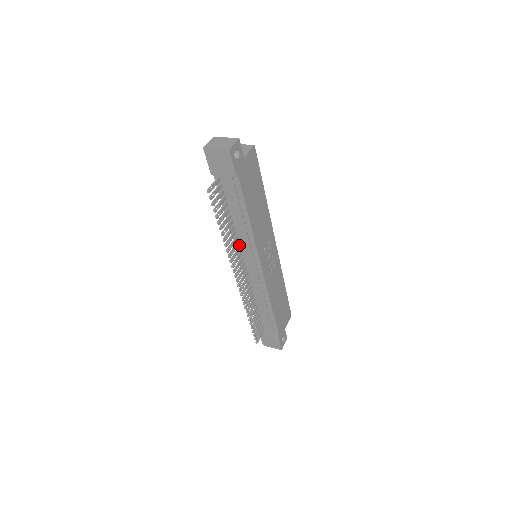
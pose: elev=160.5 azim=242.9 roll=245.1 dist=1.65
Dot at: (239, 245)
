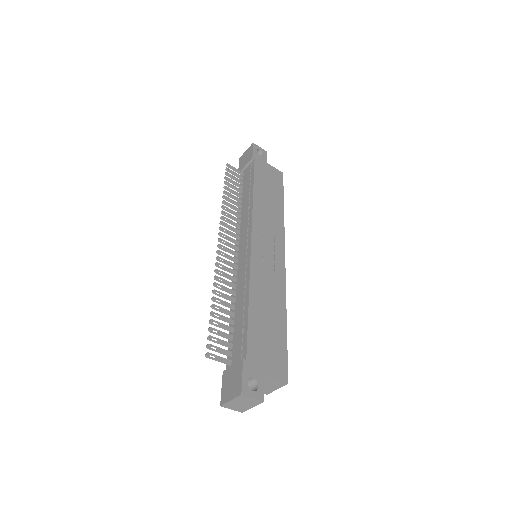
Dot at: (240, 230)
